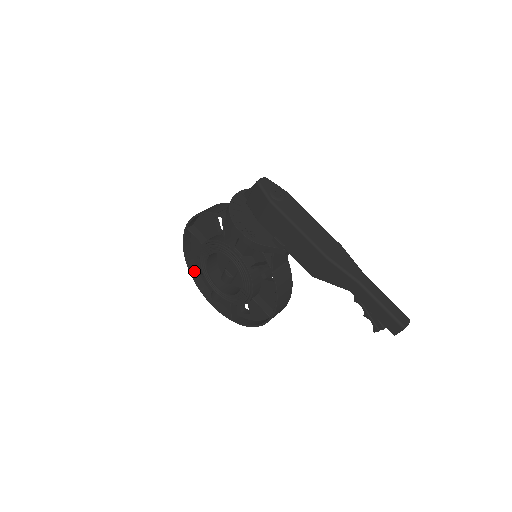
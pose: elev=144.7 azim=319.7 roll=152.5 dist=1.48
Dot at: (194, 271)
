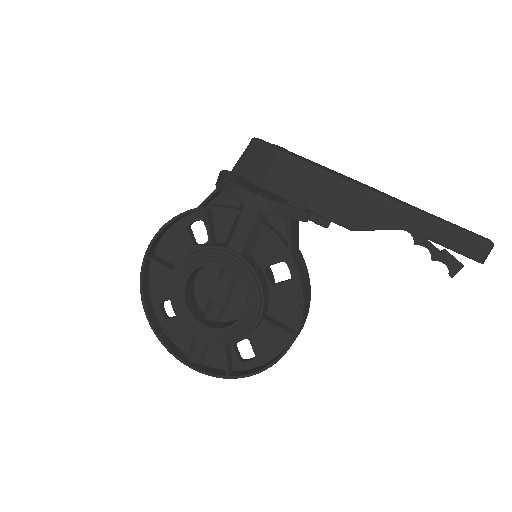
Dot at: (158, 328)
